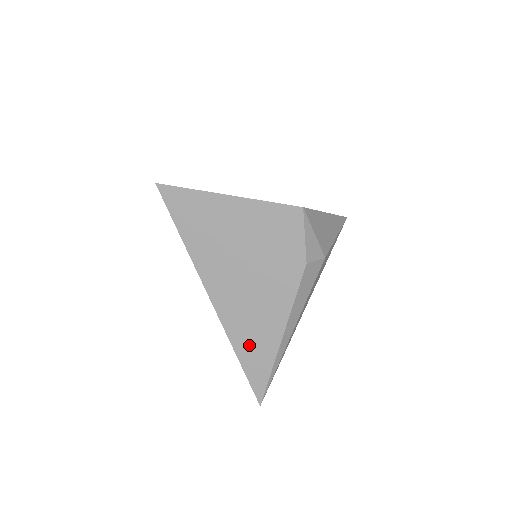
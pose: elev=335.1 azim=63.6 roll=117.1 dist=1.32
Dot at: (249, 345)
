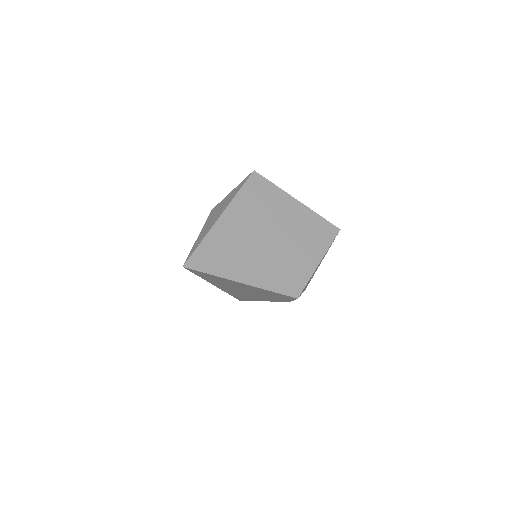
Dot at: (239, 296)
